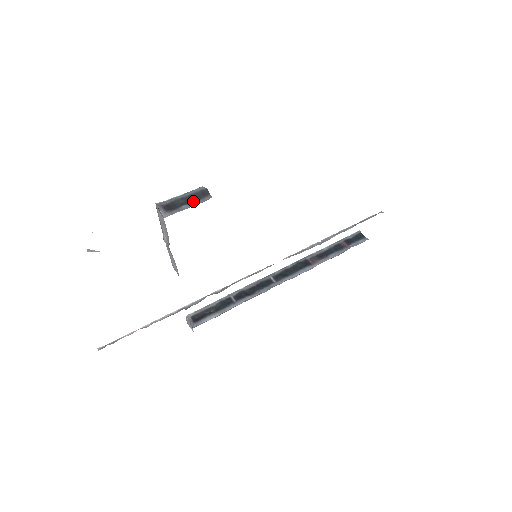
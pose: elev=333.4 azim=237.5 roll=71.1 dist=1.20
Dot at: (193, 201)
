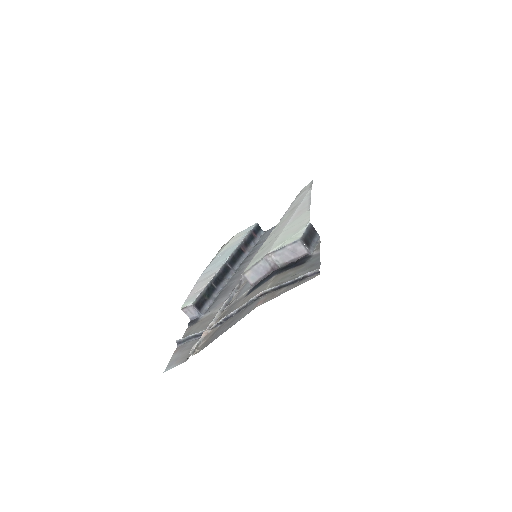
Dot at: (313, 237)
